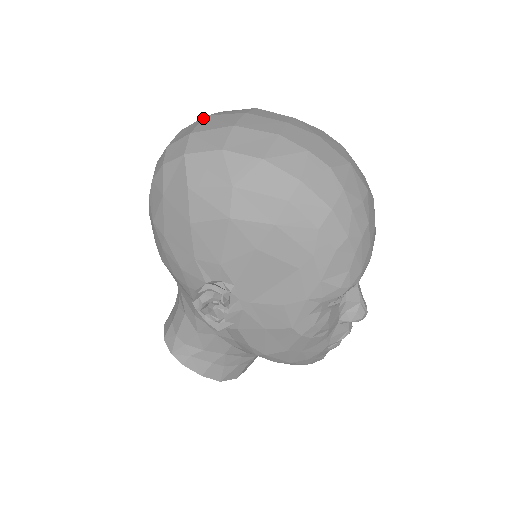
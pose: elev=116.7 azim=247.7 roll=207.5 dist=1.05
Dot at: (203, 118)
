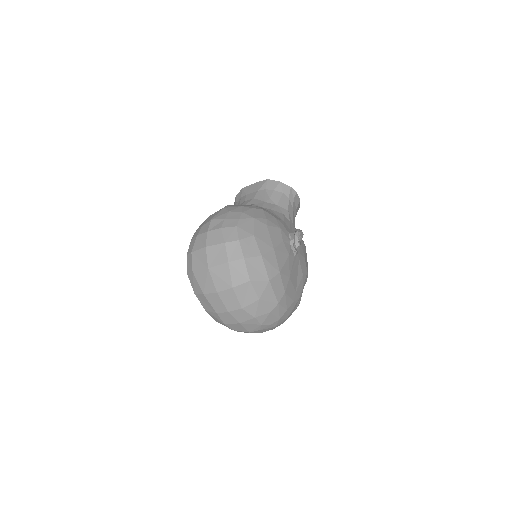
Dot at: (205, 268)
